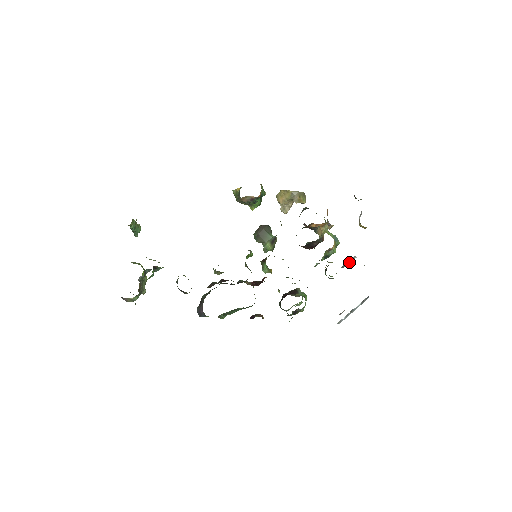
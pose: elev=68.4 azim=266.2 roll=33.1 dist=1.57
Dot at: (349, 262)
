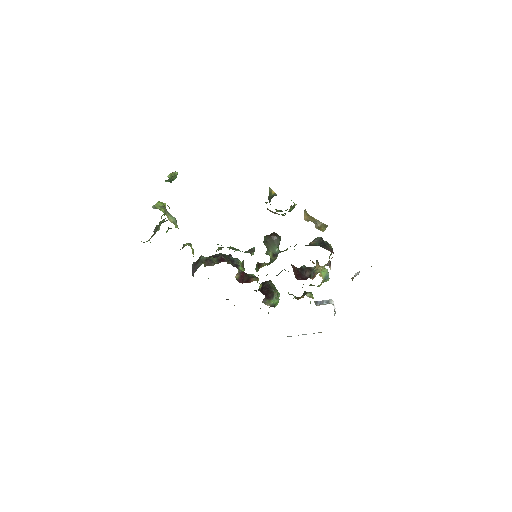
Dot at: (323, 303)
